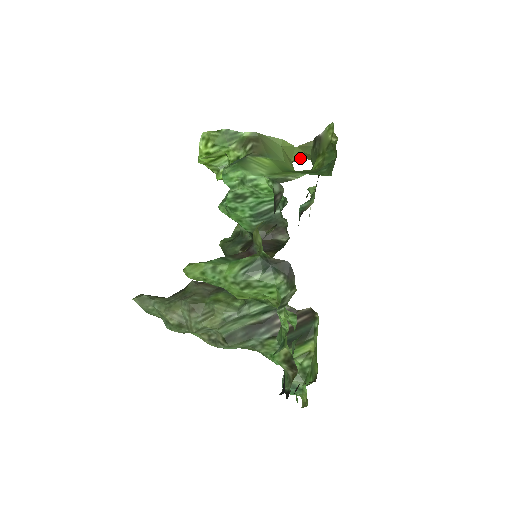
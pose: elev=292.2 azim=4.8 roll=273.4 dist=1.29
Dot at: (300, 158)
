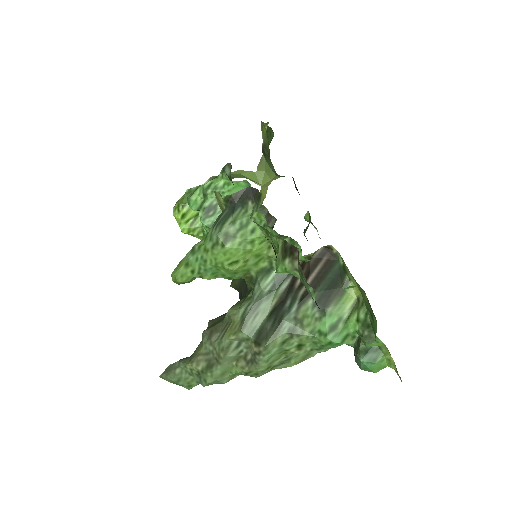
Dot at: (267, 181)
